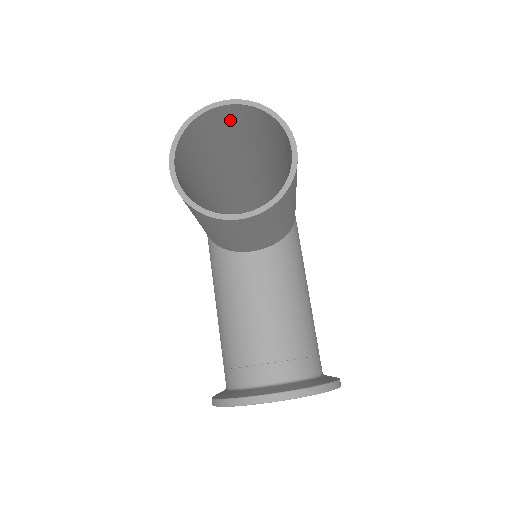
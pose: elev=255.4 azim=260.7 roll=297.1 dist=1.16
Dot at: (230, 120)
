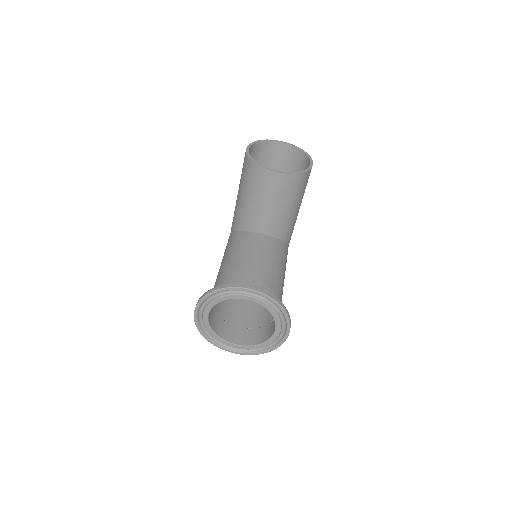
Dot at: (280, 157)
